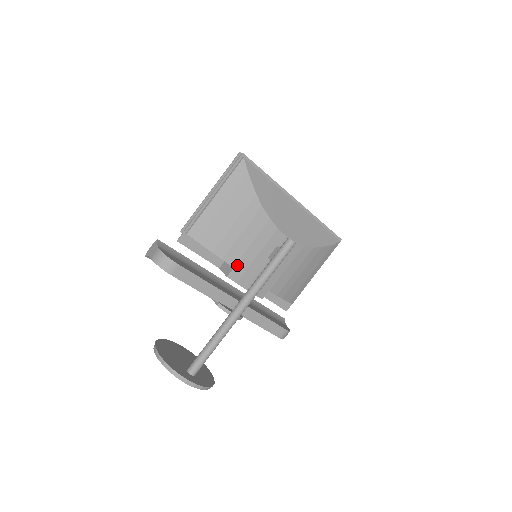
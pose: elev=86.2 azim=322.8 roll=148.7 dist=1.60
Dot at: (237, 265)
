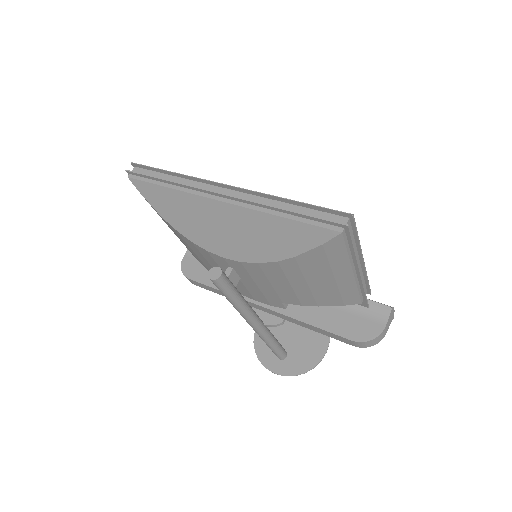
Dot at: occluded
